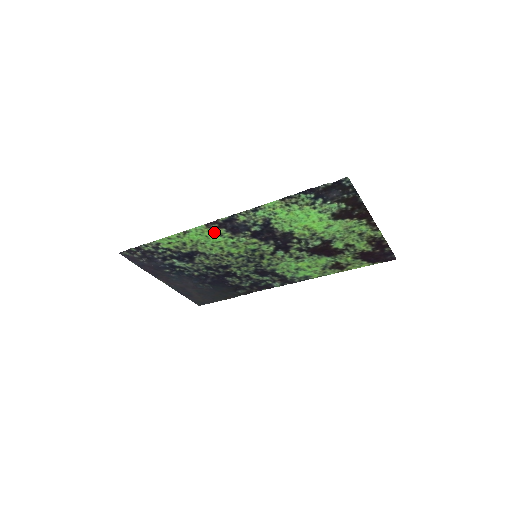
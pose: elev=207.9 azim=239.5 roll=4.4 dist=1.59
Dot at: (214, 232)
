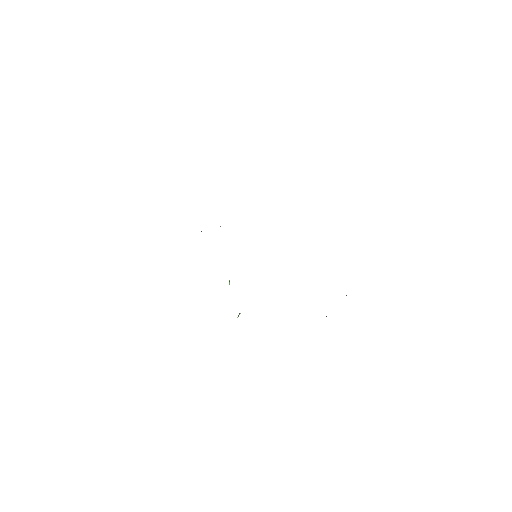
Dot at: occluded
